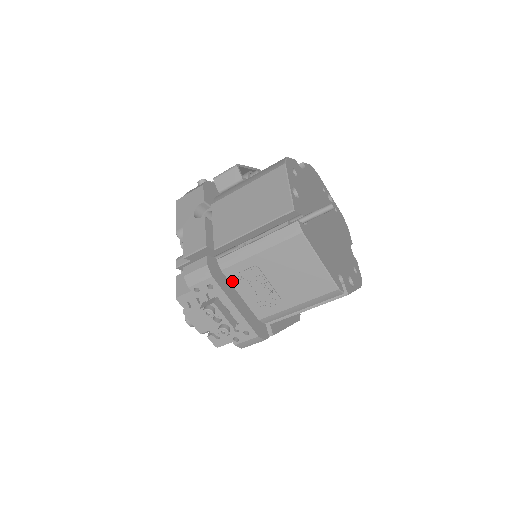
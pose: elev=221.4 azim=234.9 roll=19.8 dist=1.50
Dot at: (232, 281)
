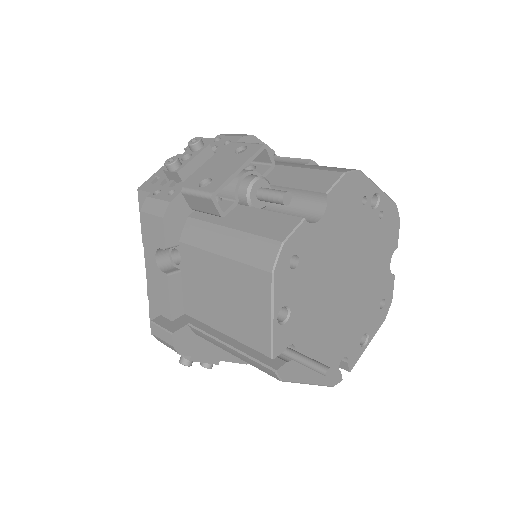
Dot at: occluded
